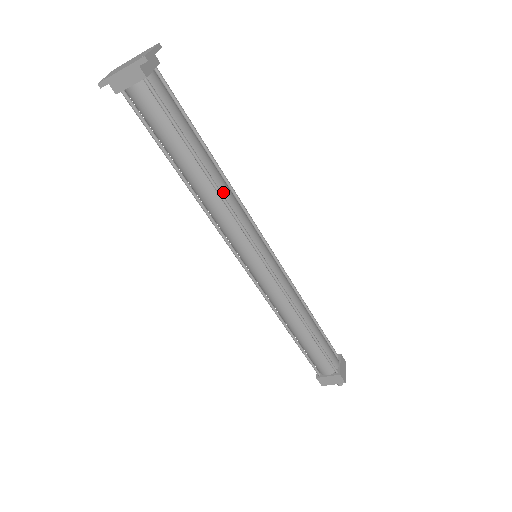
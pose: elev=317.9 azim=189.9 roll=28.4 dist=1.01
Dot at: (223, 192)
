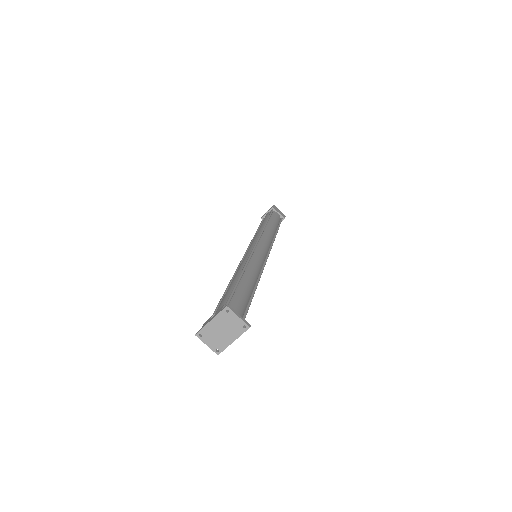
Dot at: (256, 277)
